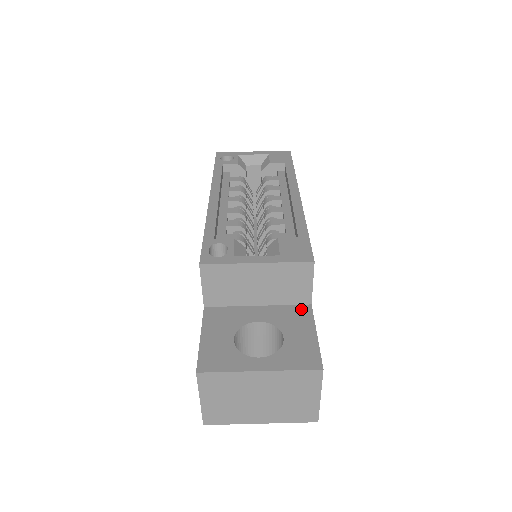
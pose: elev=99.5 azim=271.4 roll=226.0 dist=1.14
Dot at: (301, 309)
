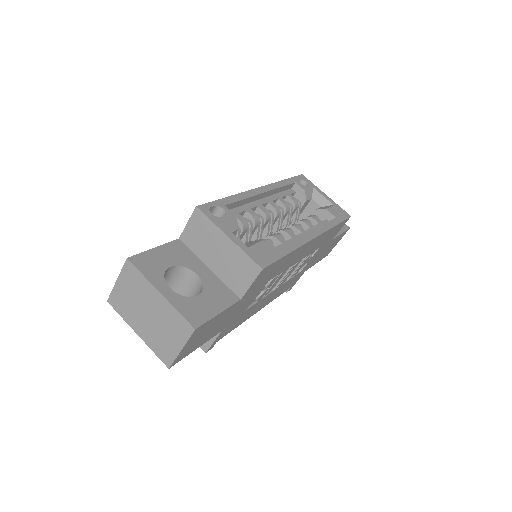
Dot at: (231, 295)
